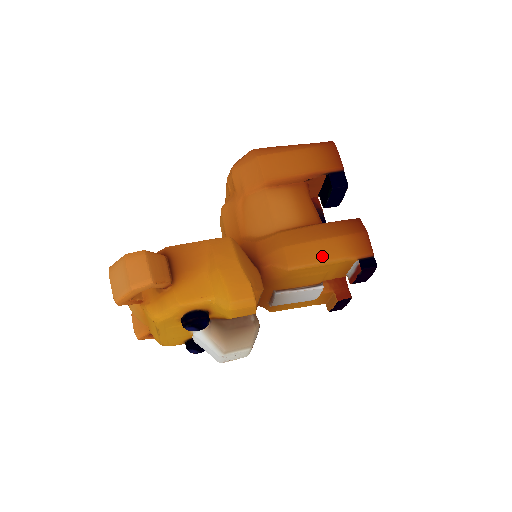
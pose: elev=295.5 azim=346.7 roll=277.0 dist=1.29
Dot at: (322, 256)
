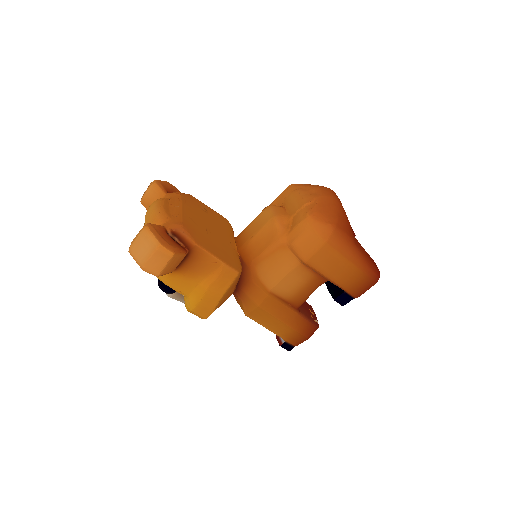
Dot at: (271, 326)
